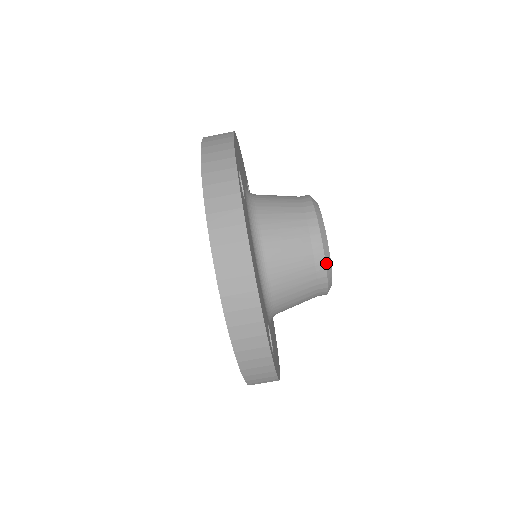
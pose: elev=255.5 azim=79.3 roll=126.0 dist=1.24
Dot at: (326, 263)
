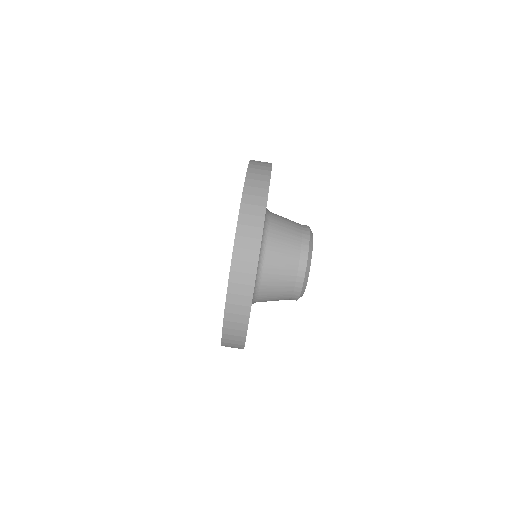
Dot at: (308, 260)
